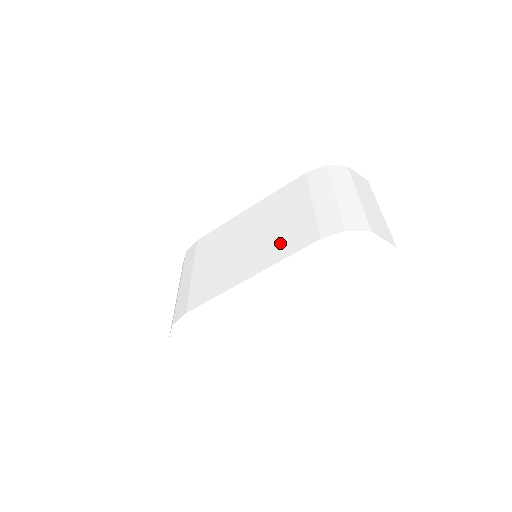
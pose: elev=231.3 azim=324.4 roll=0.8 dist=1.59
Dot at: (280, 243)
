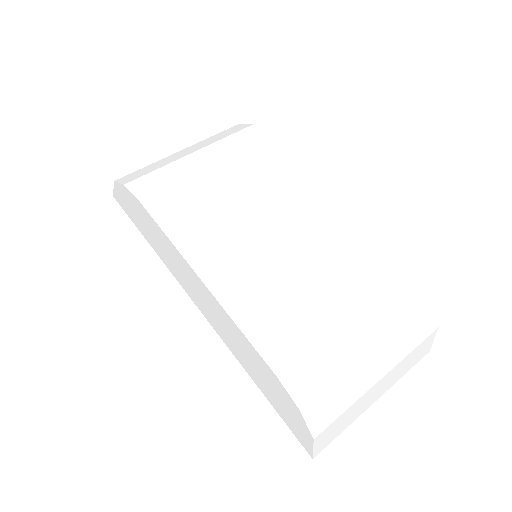
Dot at: (268, 303)
